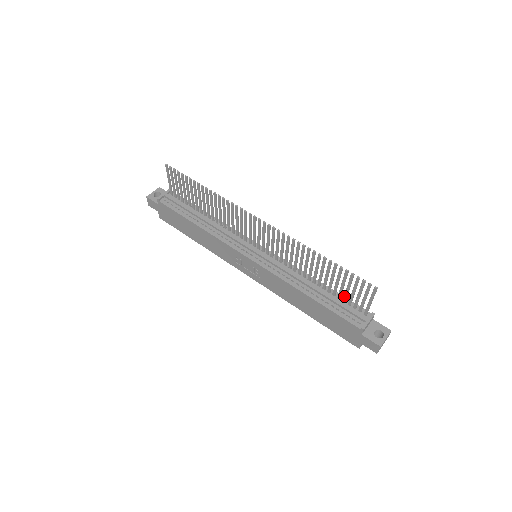
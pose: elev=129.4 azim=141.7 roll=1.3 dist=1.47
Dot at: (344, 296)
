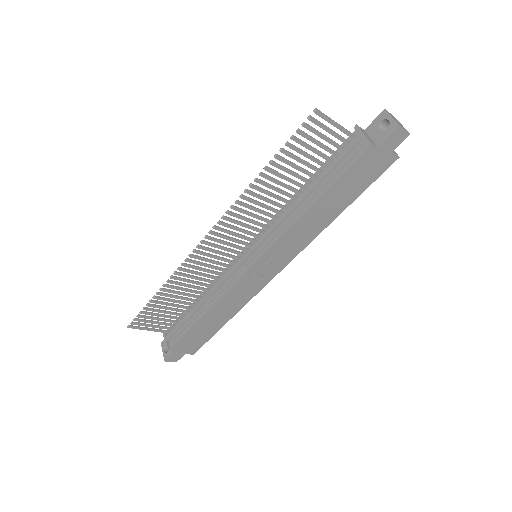
Dot at: occluded
